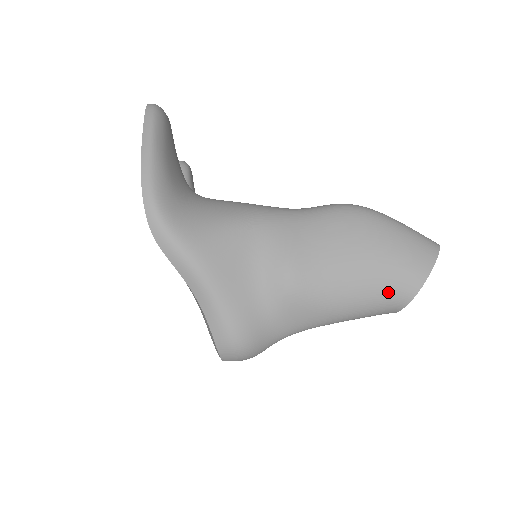
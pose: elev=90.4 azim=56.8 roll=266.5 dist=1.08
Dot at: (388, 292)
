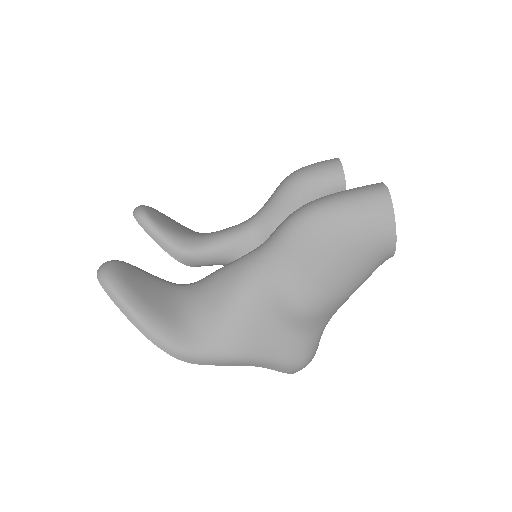
Dot at: (374, 260)
